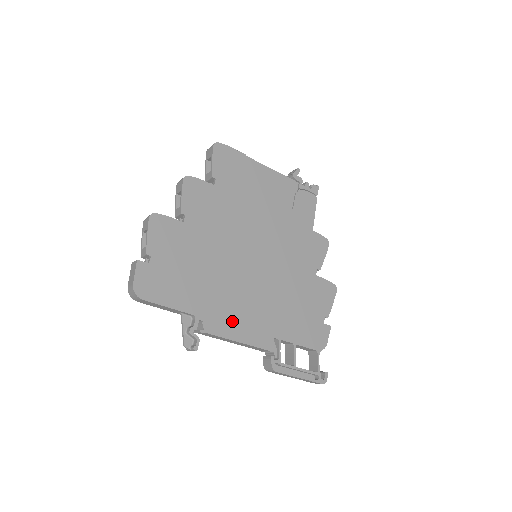
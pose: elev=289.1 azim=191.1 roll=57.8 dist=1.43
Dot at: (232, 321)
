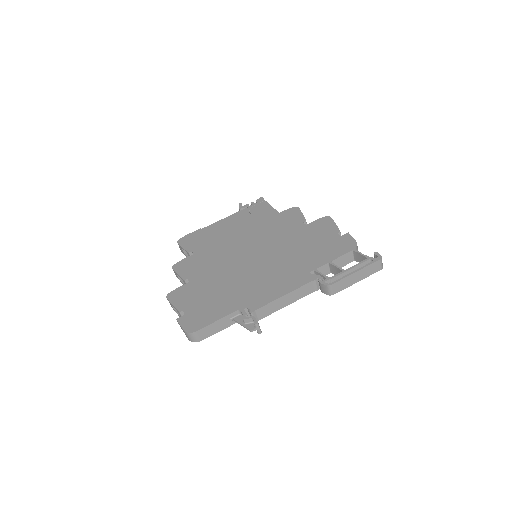
Dot at: (268, 291)
